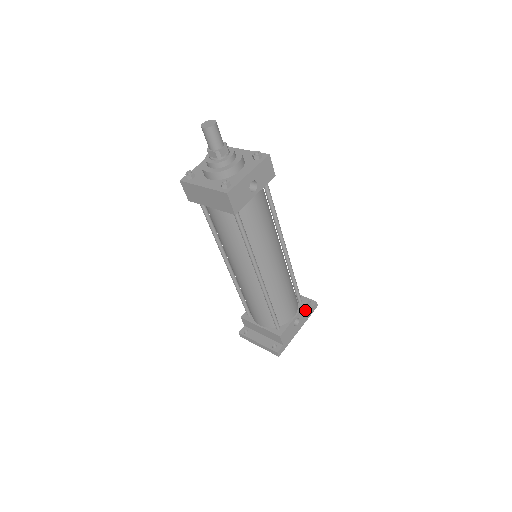
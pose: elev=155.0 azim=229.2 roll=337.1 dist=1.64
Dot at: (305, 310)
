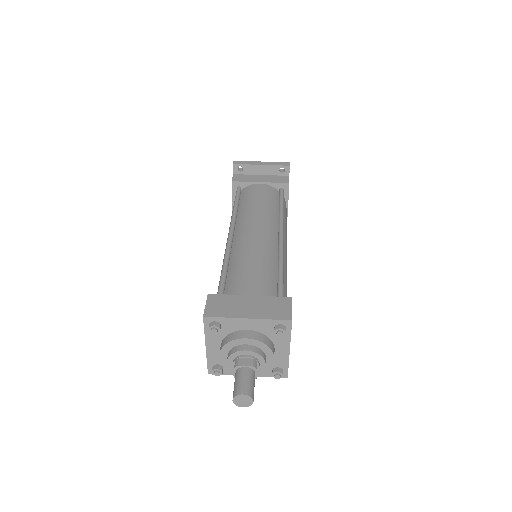
Dot at: occluded
